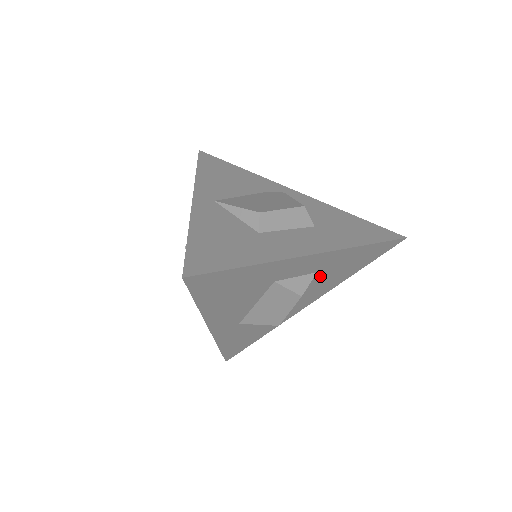
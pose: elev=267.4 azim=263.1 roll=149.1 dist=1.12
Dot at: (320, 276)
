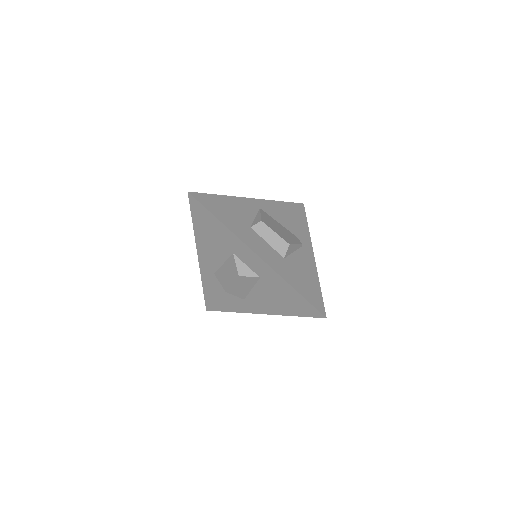
Dot at: (263, 285)
